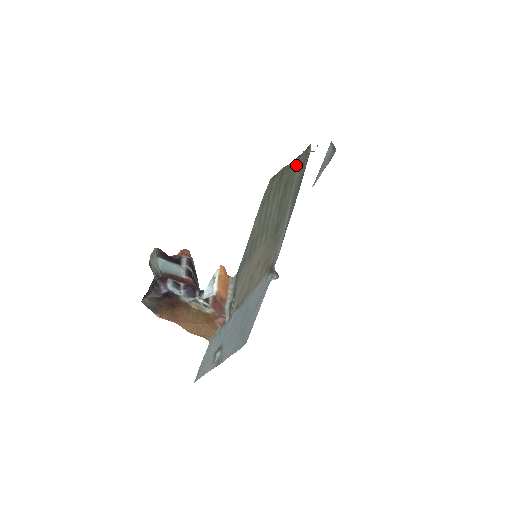
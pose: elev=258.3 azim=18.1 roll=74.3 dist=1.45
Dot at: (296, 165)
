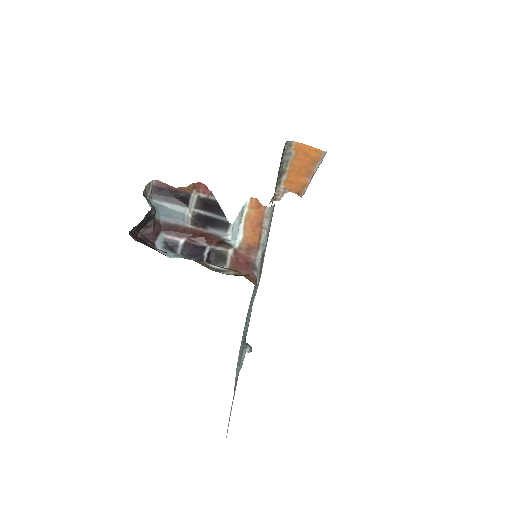
Dot at: occluded
